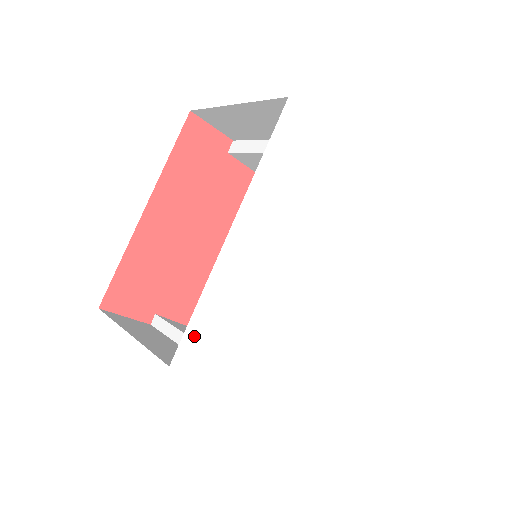
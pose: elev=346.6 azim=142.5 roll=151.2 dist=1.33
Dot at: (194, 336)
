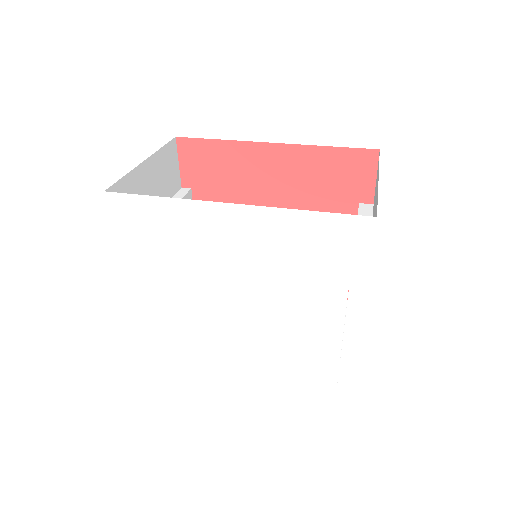
Dot at: (135, 204)
